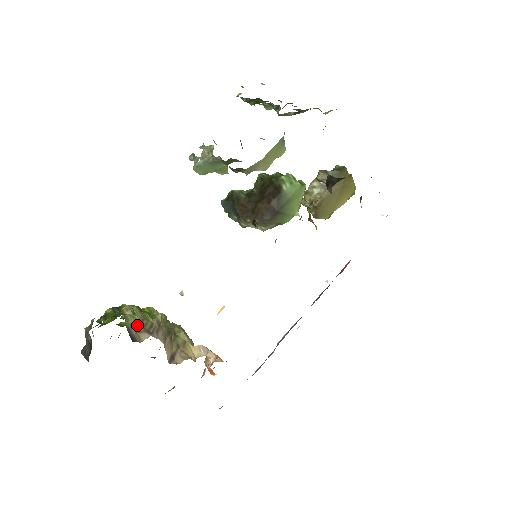
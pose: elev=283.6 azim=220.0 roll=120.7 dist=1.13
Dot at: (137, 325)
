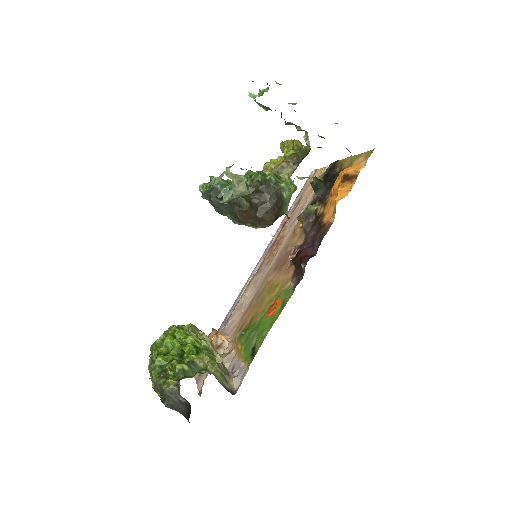
Dot at: (222, 376)
